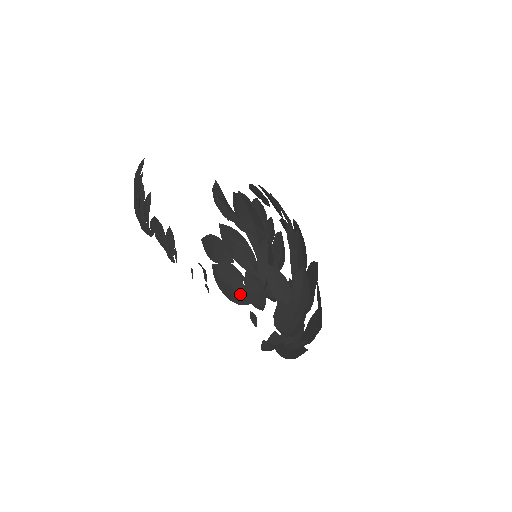
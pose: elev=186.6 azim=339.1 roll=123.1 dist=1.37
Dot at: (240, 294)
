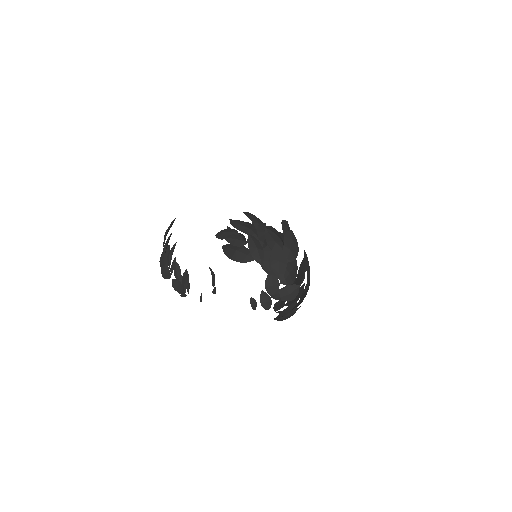
Dot at: (244, 254)
